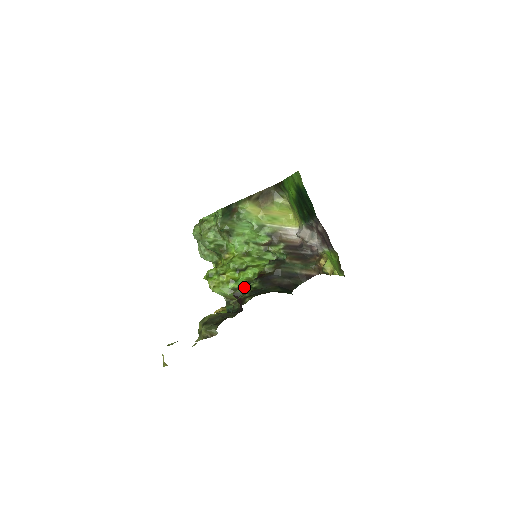
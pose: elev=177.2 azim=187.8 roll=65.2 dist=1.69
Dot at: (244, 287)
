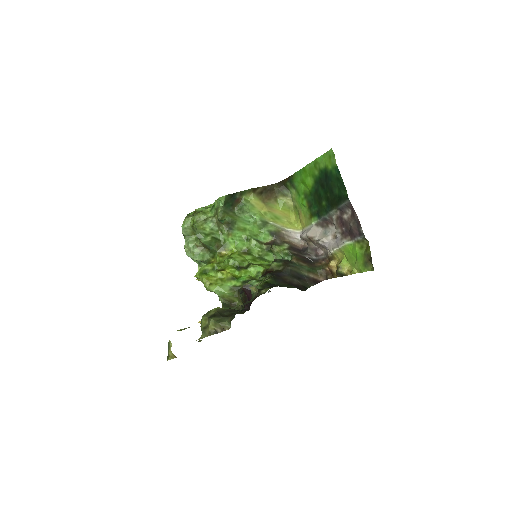
Dot at: occluded
